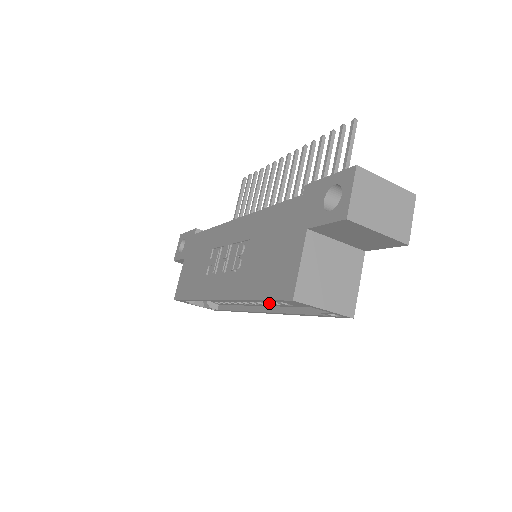
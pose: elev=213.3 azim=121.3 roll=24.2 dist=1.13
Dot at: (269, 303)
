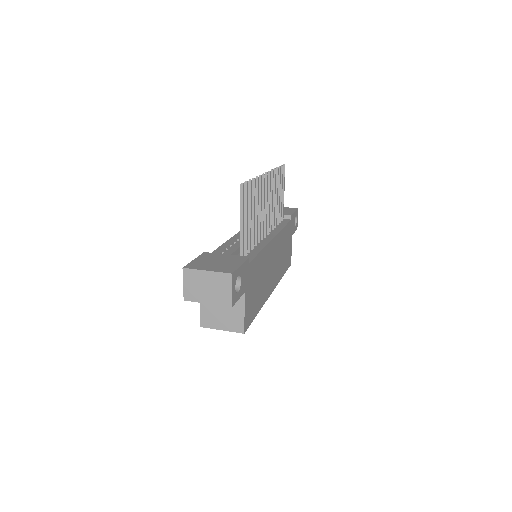
Dot at: occluded
